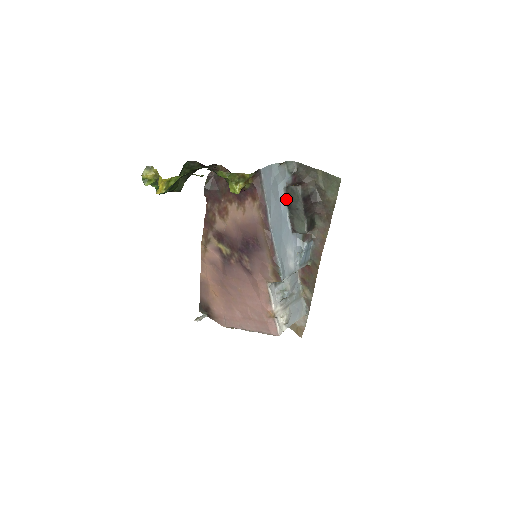
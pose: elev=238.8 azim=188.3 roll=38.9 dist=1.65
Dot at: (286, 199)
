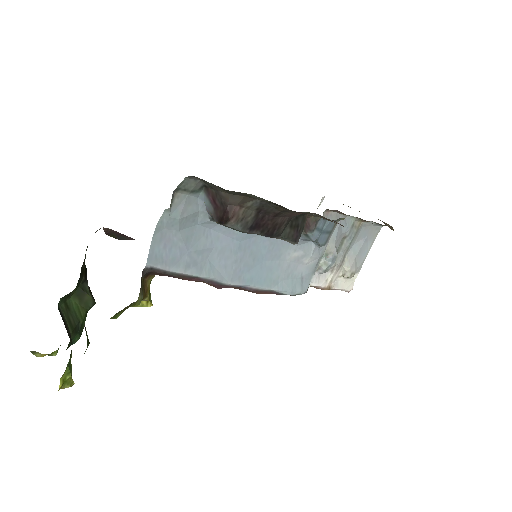
Dot at: occluded
